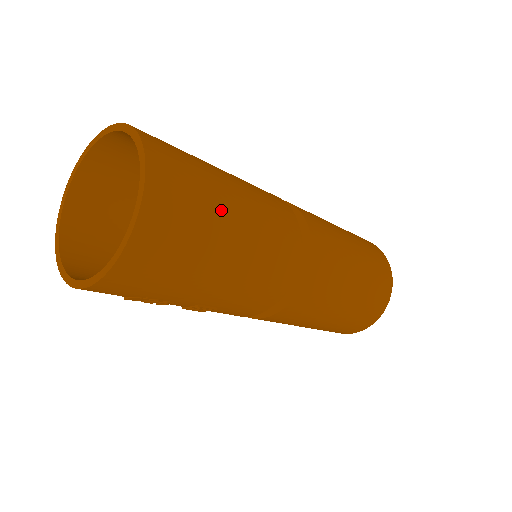
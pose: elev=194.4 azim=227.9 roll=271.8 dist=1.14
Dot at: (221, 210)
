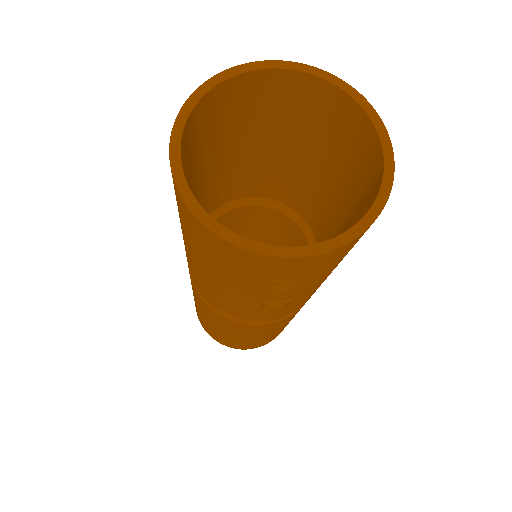
Dot at: occluded
